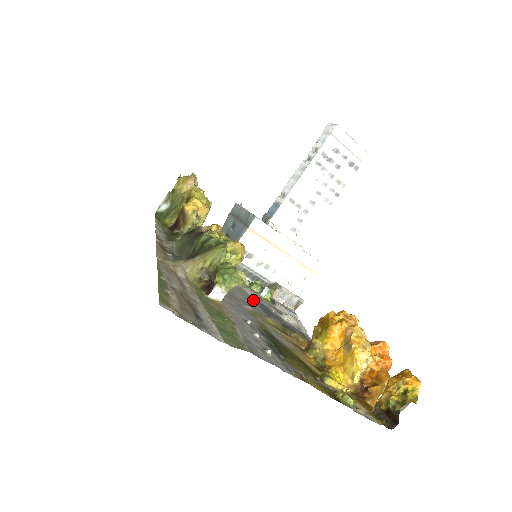
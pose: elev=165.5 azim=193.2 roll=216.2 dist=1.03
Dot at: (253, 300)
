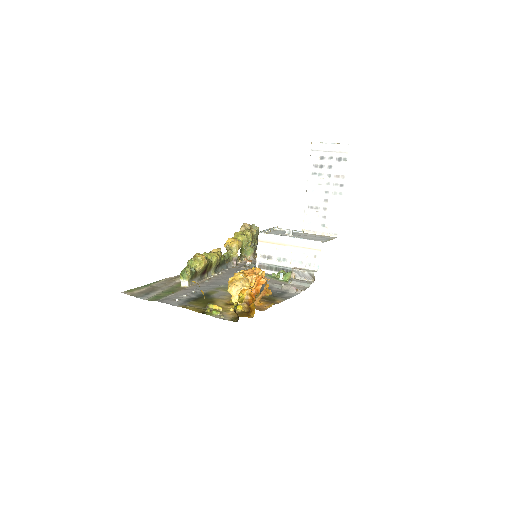
Dot at: occluded
